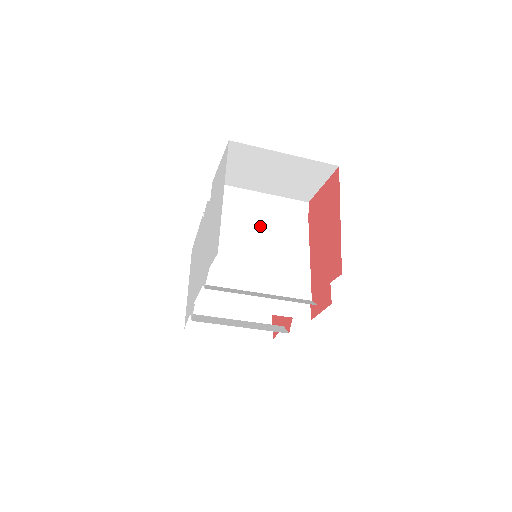
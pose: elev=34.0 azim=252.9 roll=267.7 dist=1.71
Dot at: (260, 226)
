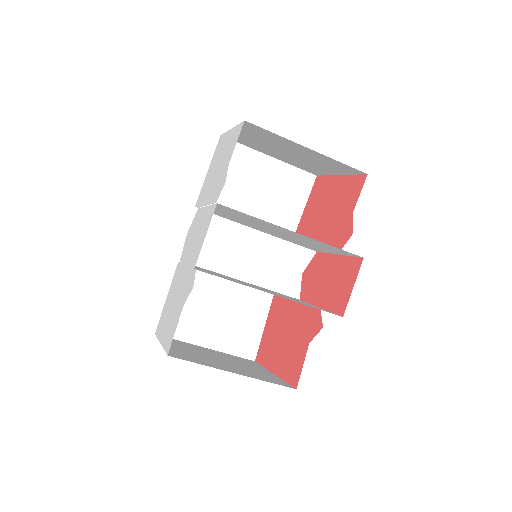
Dot at: (255, 227)
